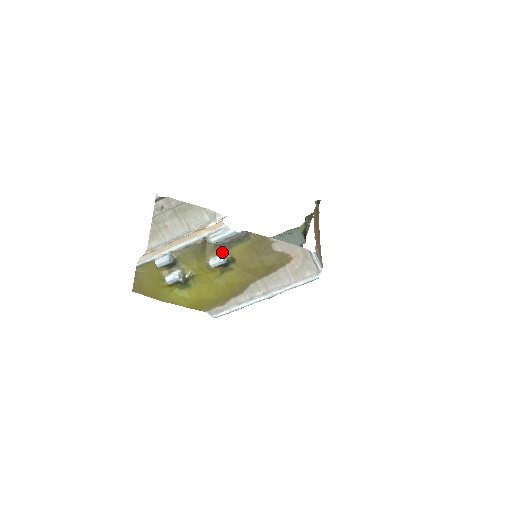
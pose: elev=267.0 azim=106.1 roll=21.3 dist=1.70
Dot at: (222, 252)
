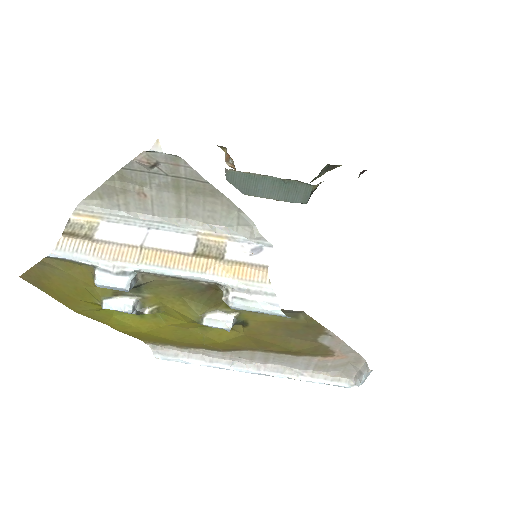
Dot at: (235, 311)
